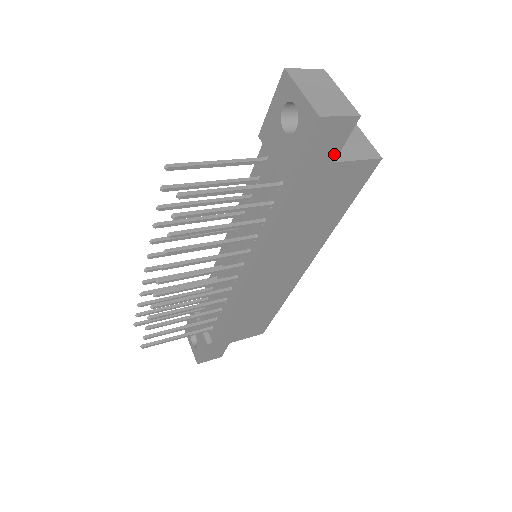
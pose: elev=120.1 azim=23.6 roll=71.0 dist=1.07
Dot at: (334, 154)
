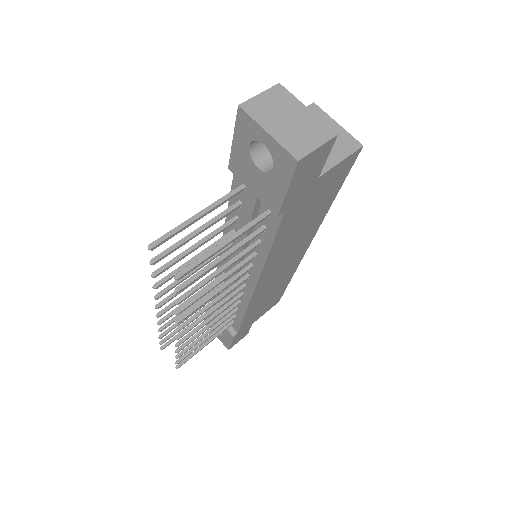
Dot at: (317, 173)
